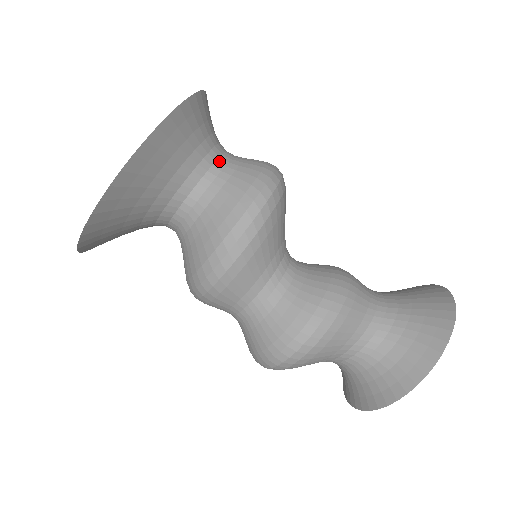
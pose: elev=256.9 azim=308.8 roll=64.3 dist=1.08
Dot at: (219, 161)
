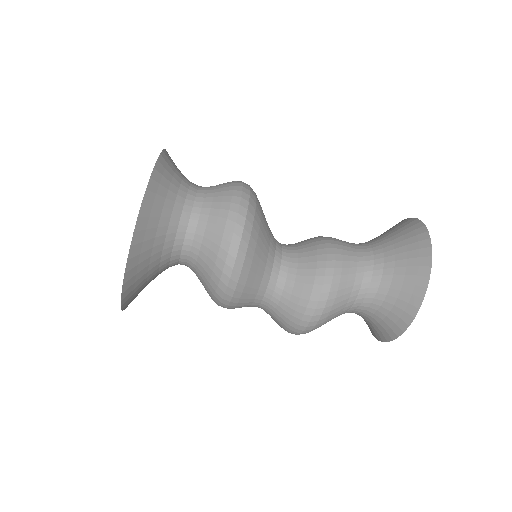
Dot at: (192, 218)
